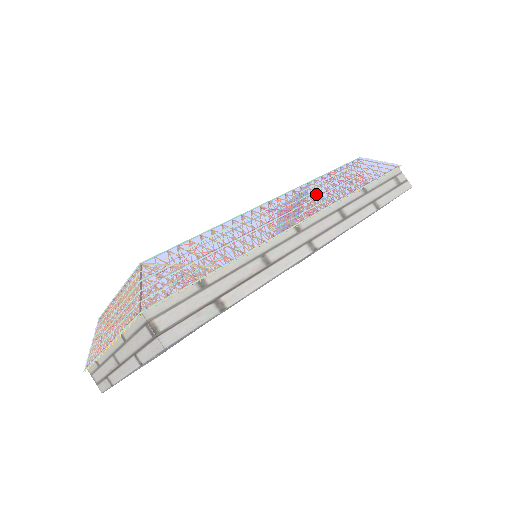
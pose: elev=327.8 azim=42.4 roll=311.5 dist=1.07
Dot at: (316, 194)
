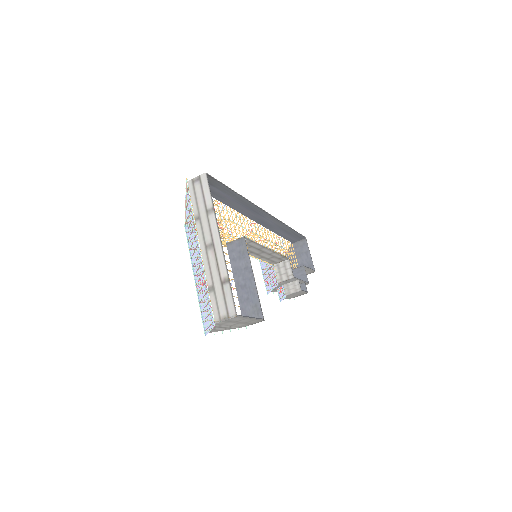
Dot at: occluded
